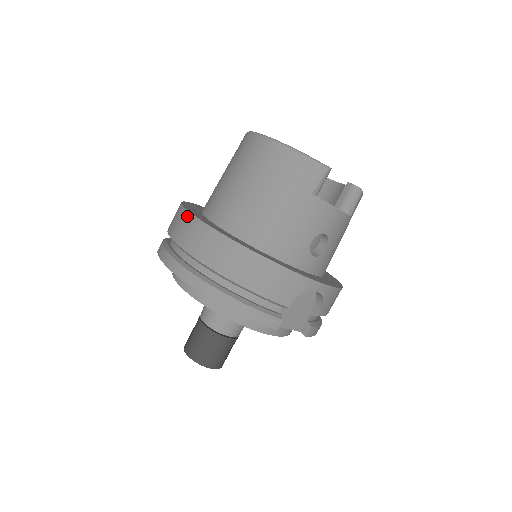
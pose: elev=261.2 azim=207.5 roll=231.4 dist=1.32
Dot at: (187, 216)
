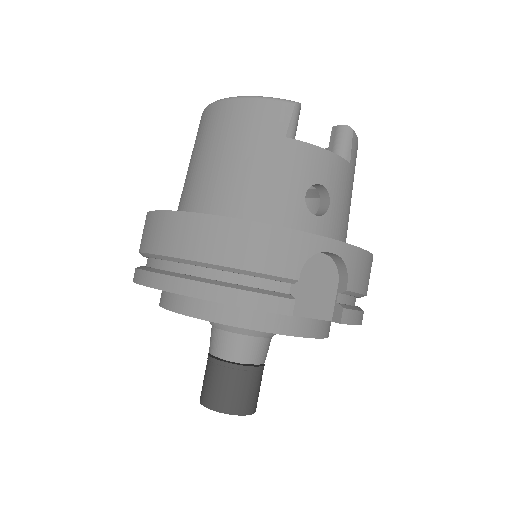
Dot at: (149, 217)
